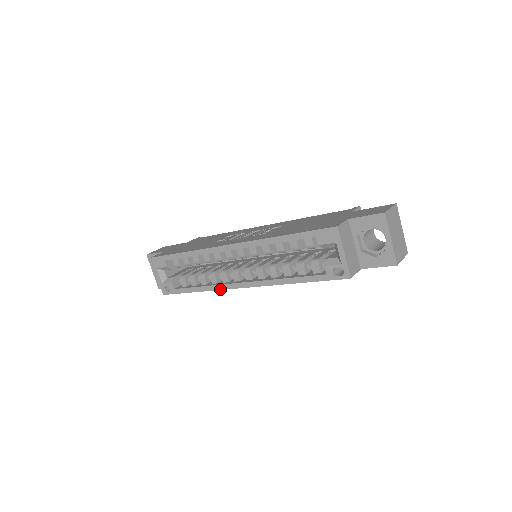
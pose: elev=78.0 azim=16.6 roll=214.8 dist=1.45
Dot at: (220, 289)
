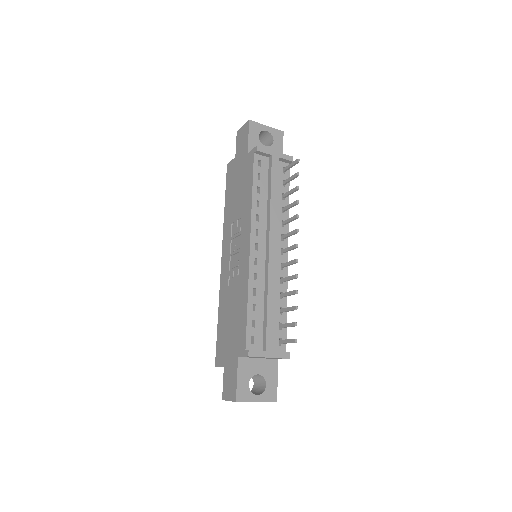
Dot at: occluded
